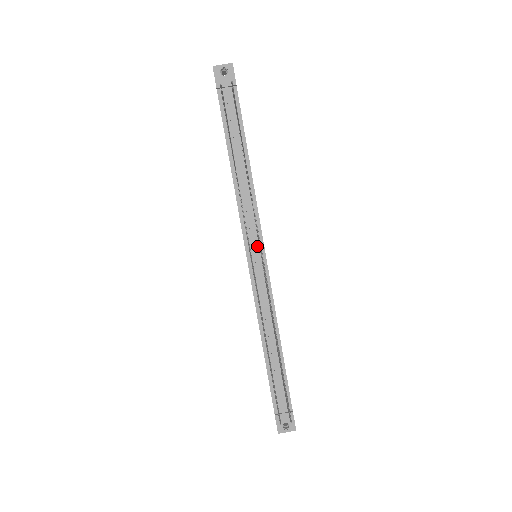
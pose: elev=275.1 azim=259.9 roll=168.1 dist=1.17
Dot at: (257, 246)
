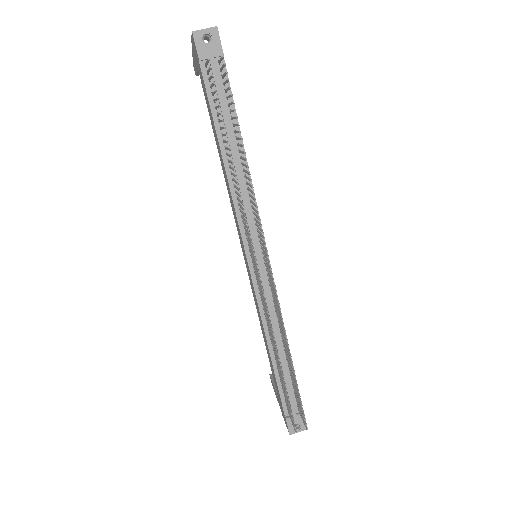
Dot at: (258, 247)
